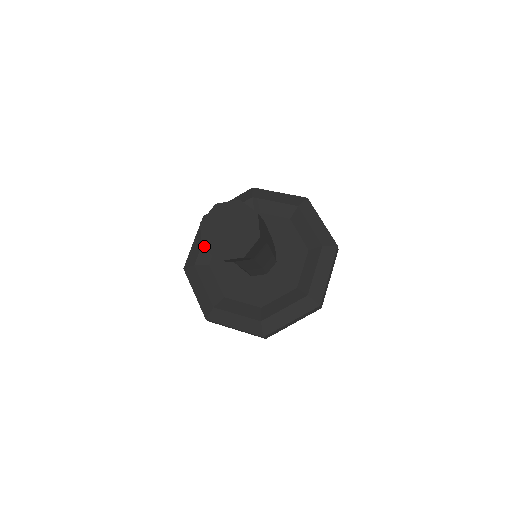
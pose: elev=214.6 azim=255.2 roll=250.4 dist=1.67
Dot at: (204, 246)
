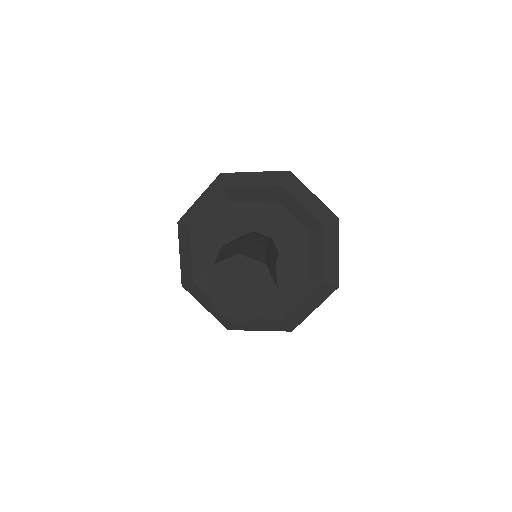
Dot at: (219, 313)
